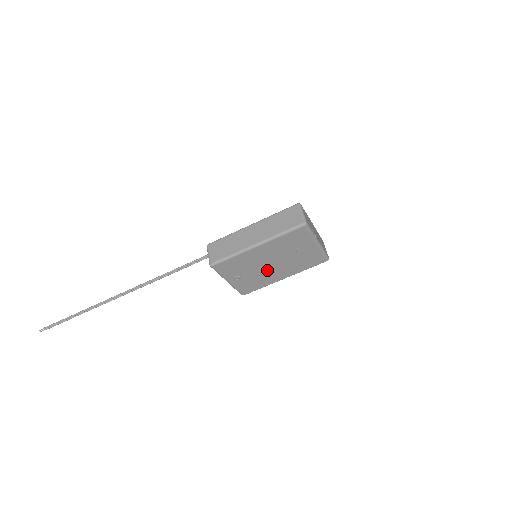
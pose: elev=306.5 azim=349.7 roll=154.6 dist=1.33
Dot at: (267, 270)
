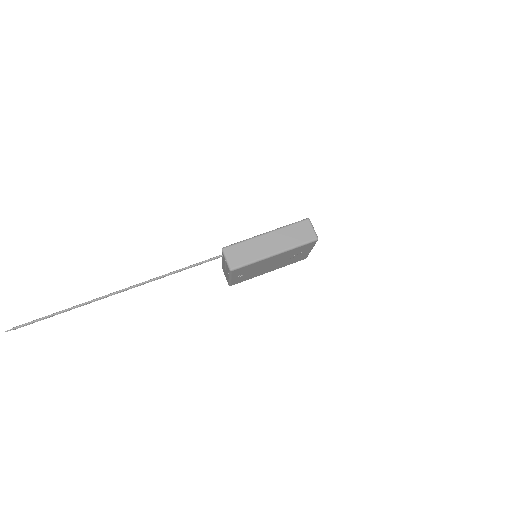
Dot at: (264, 268)
